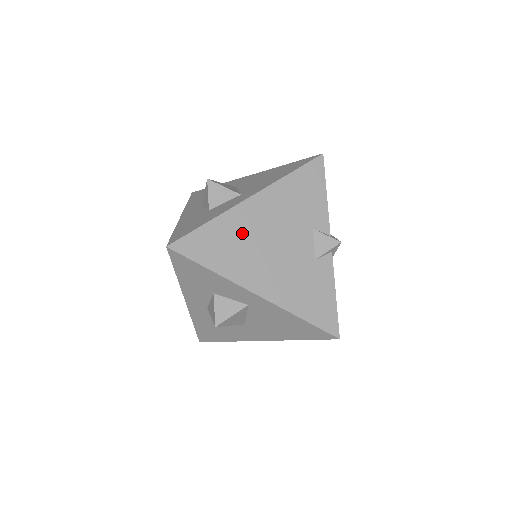
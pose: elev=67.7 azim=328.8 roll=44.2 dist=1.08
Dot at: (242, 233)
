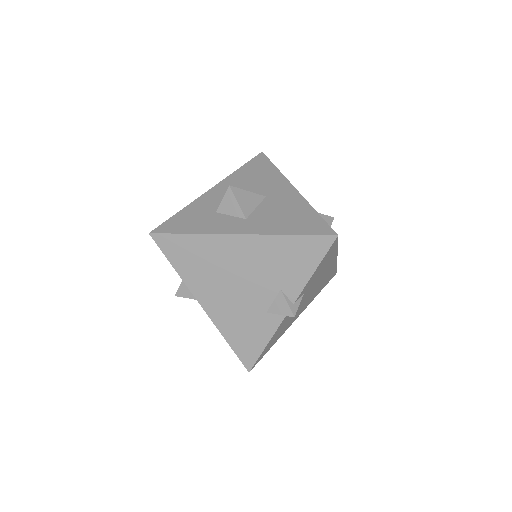
Dot at: (215, 258)
